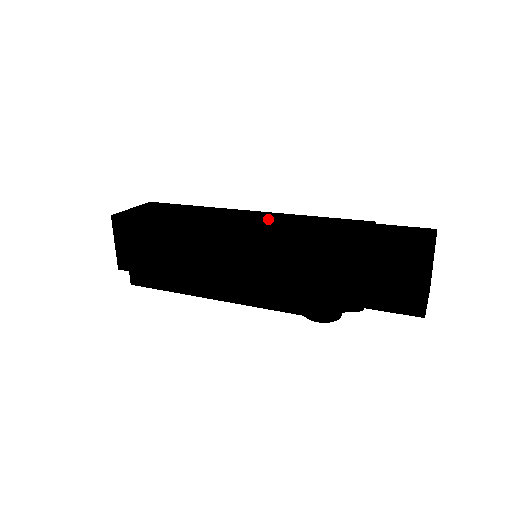
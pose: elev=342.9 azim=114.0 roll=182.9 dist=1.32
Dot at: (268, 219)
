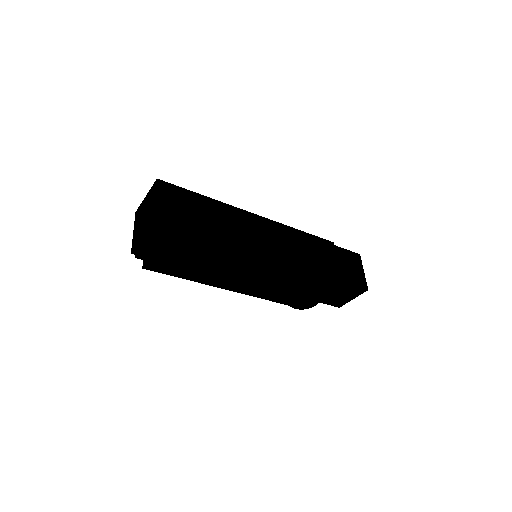
Dot at: occluded
